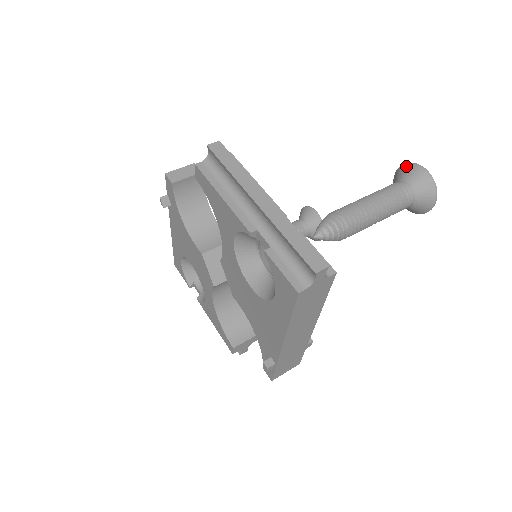
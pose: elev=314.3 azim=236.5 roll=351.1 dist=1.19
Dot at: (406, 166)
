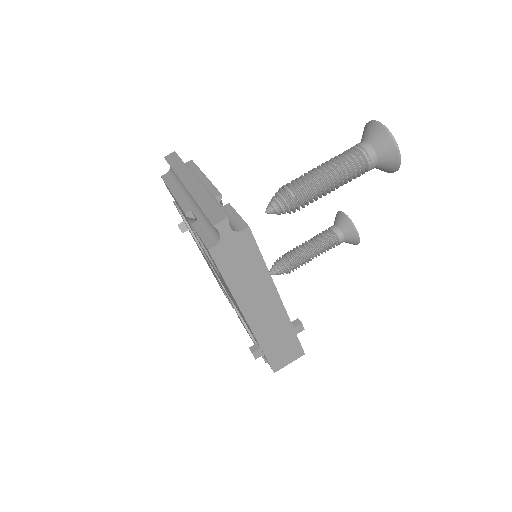
Dot at: (365, 127)
